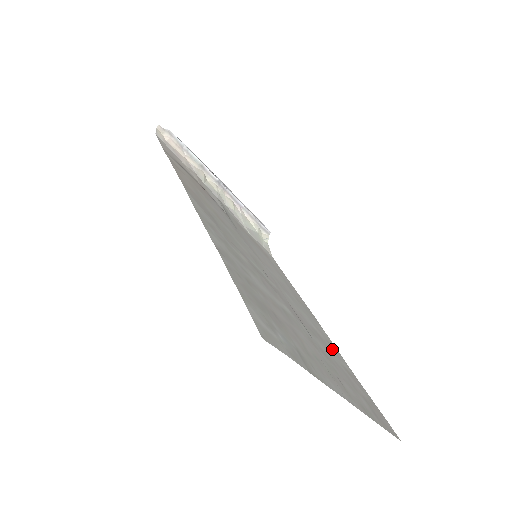
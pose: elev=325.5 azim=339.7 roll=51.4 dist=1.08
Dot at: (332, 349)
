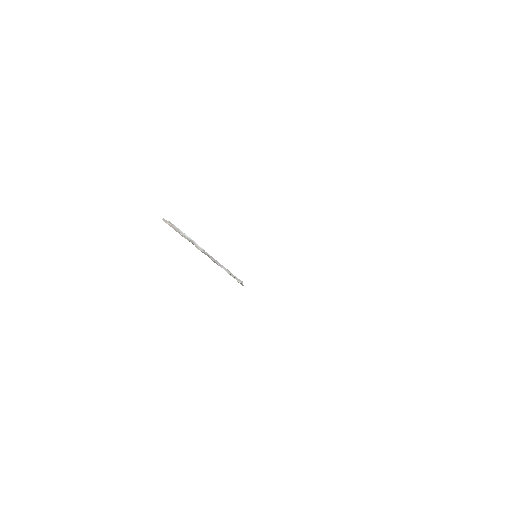
Dot at: occluded
